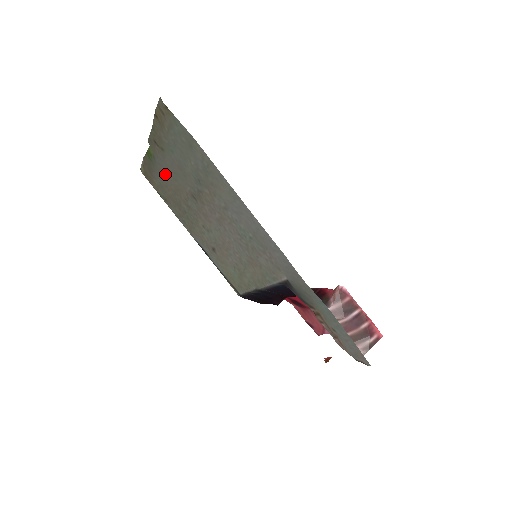
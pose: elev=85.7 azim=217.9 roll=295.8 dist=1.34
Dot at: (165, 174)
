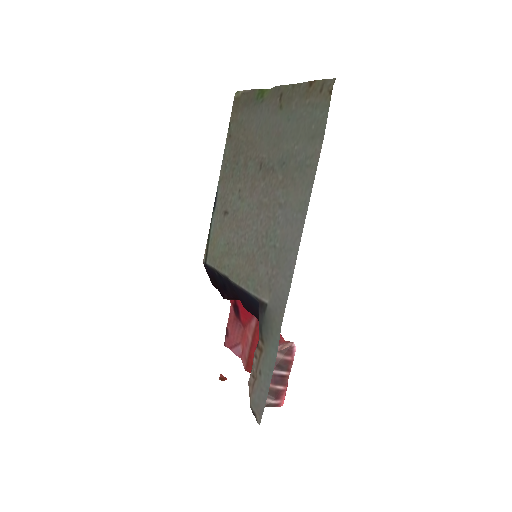
Dot at: (257, 122)
